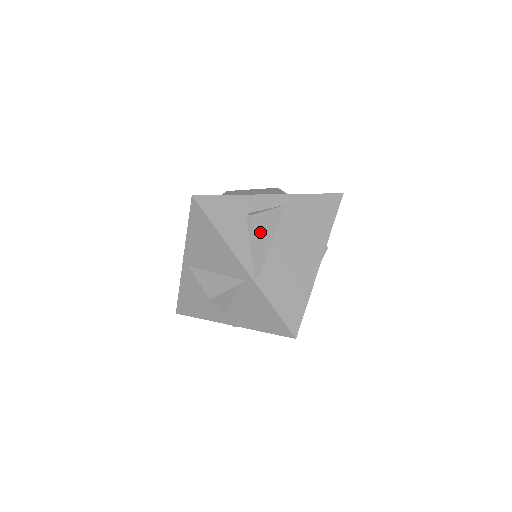
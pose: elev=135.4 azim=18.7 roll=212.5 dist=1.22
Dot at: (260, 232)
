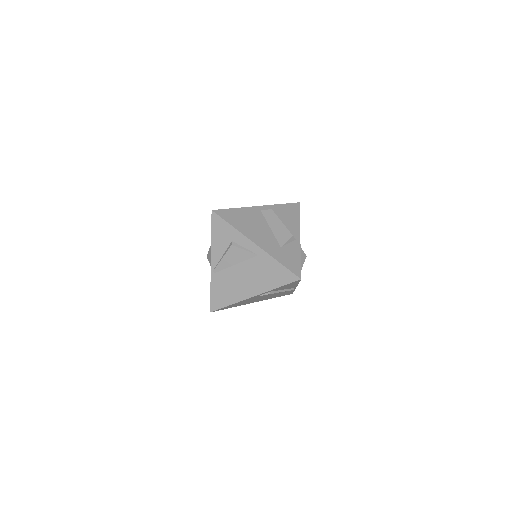
Dot at: (231, 256)
